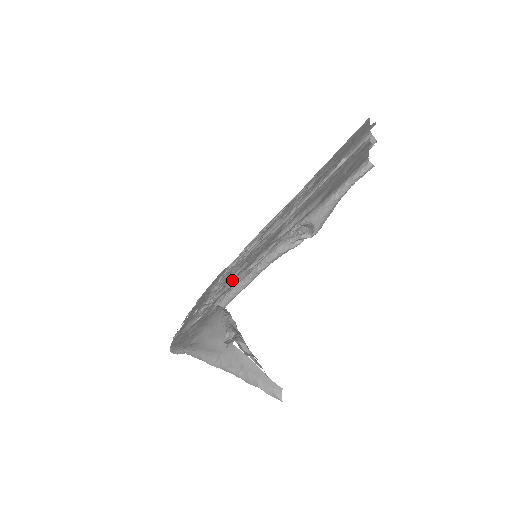
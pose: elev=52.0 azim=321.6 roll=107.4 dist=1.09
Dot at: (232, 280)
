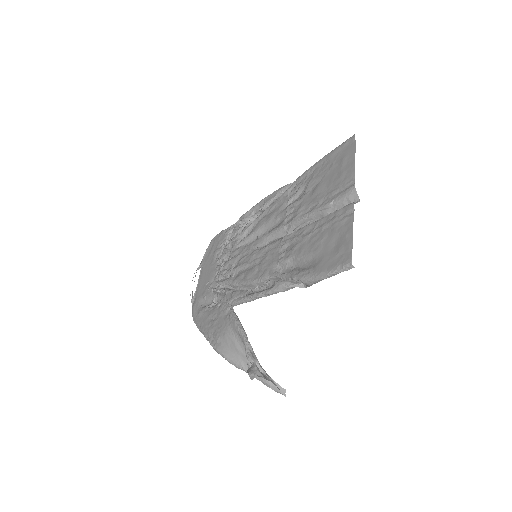
Dot at: (239, 280)
